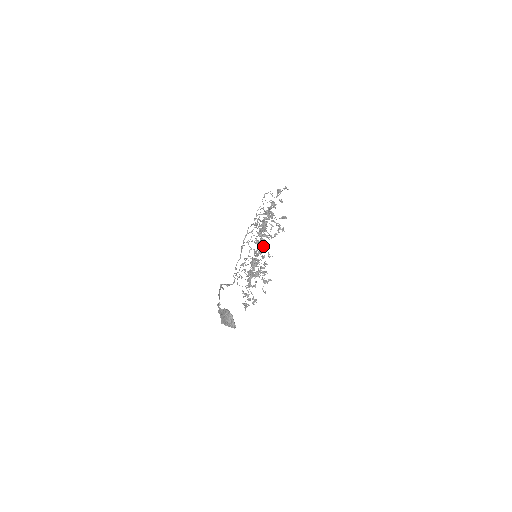
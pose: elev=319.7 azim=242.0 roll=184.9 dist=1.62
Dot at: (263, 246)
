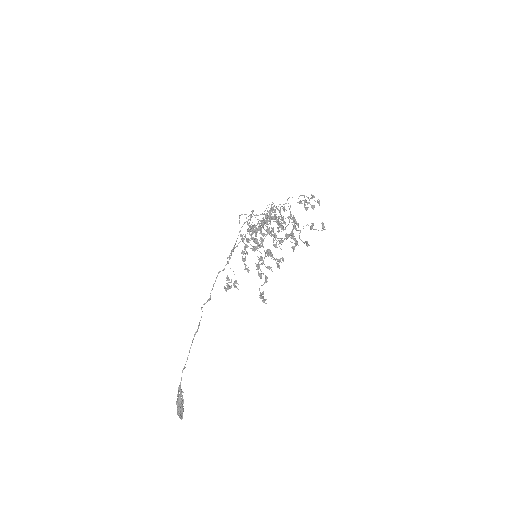
Dot at: occluded
